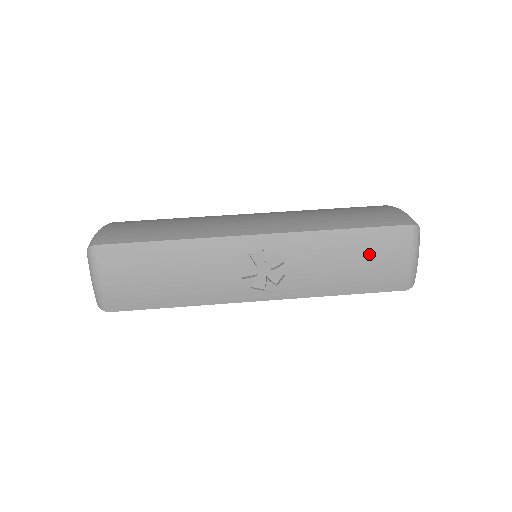
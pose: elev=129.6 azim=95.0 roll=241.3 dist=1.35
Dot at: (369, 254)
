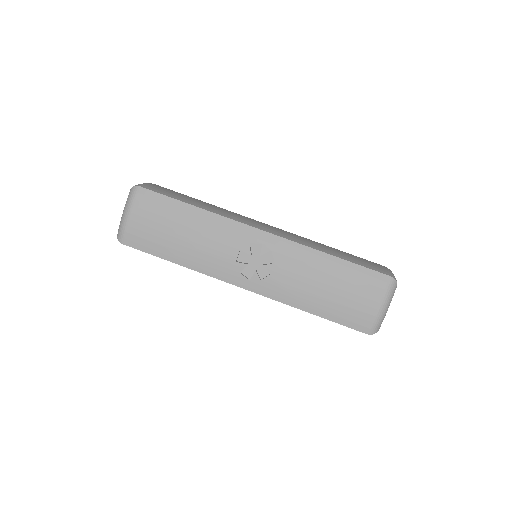
Dot at: (346, 286)
